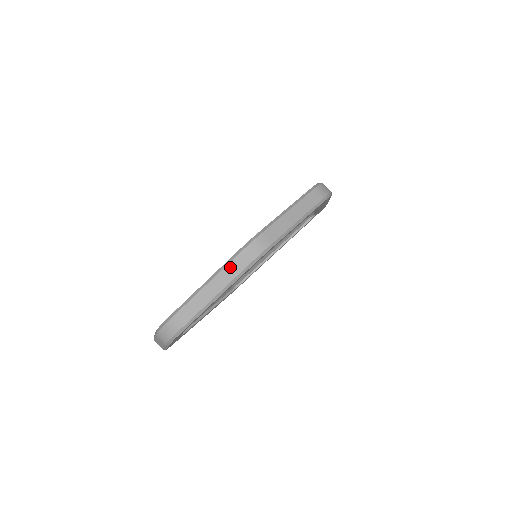
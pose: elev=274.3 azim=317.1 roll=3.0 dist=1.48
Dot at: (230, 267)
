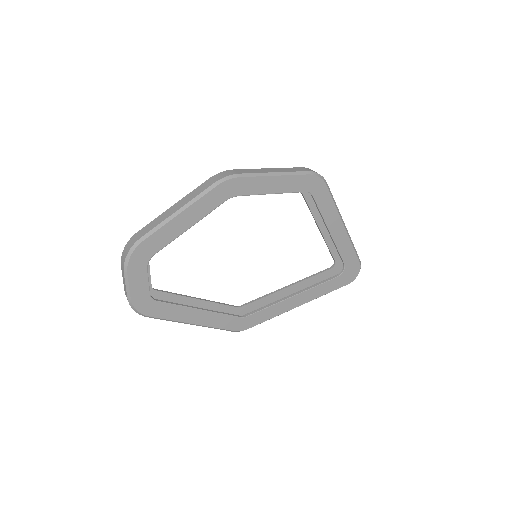
Dot at: (197, 189)
